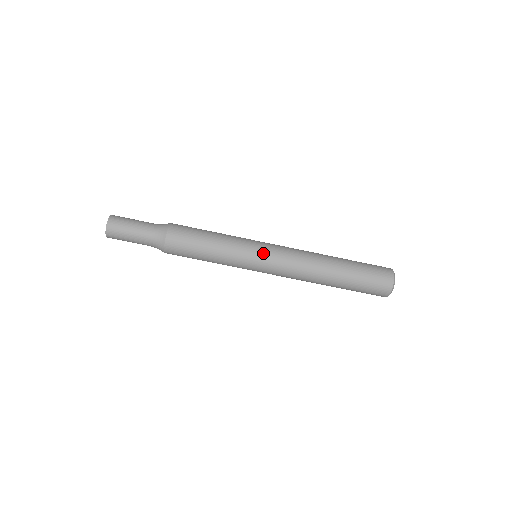
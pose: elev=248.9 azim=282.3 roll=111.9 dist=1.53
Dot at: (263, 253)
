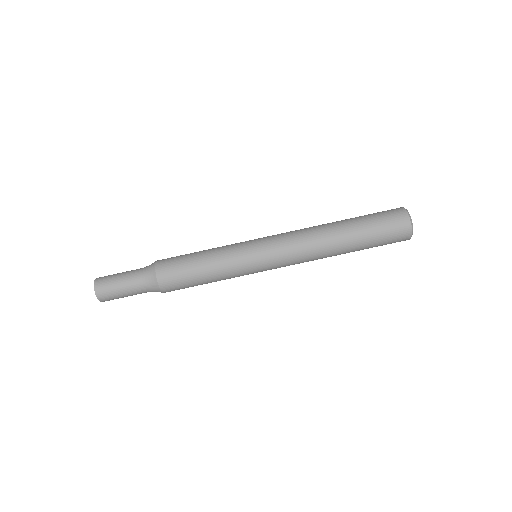
Dot at: (263, 262)
